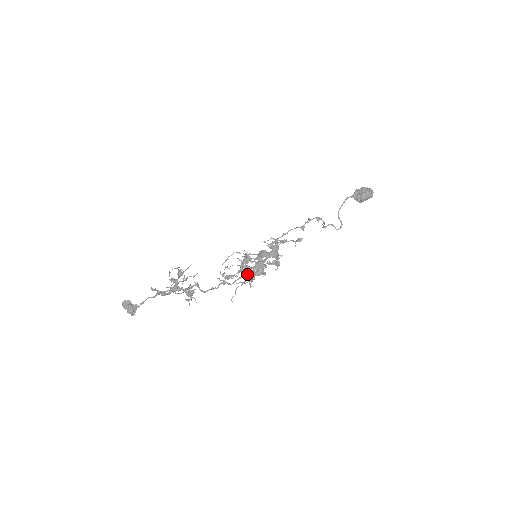
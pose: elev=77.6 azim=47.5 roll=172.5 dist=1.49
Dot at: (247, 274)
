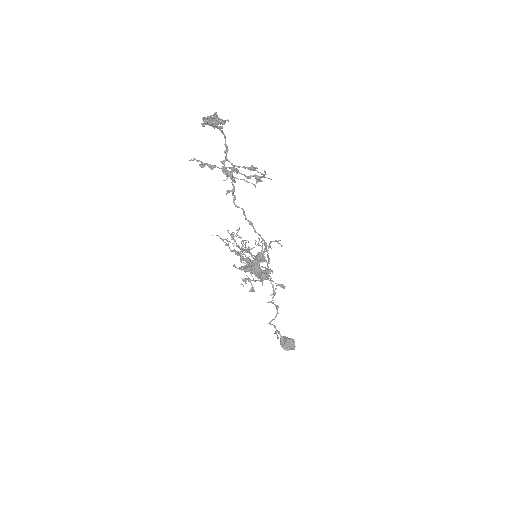
Dot at: (265, 243)
